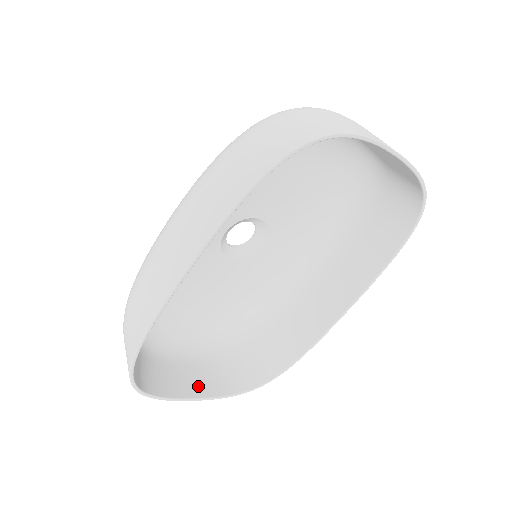
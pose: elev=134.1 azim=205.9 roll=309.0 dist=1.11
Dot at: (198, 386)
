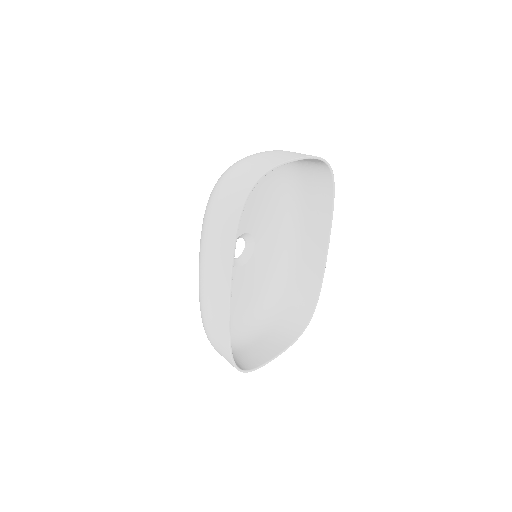
Dot at: (272, 349)
